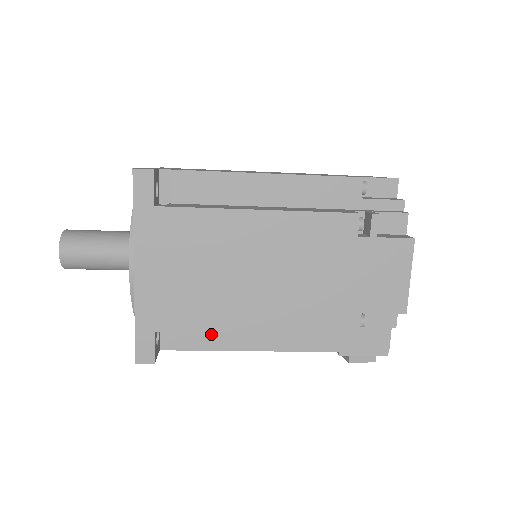
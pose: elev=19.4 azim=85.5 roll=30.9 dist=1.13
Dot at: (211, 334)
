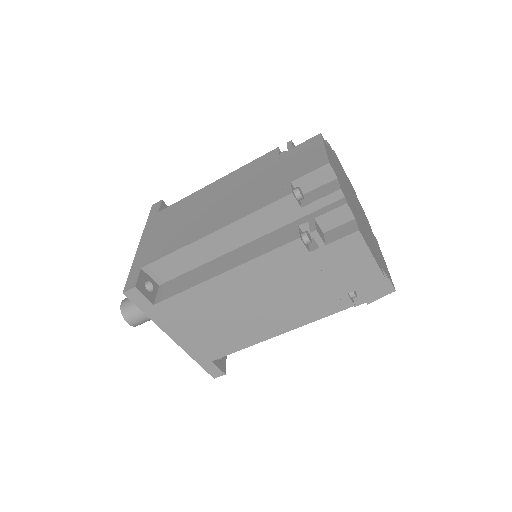
Dot at: occluded
